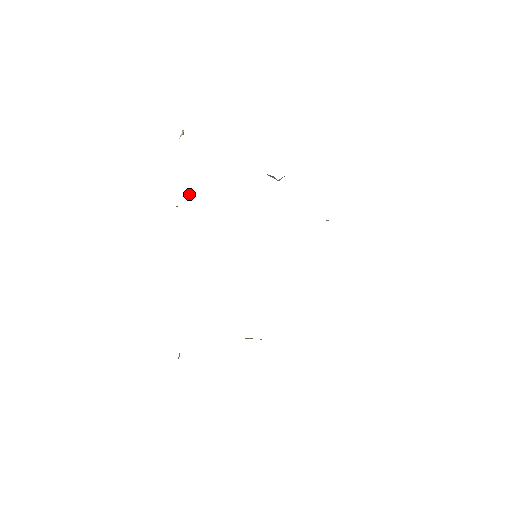
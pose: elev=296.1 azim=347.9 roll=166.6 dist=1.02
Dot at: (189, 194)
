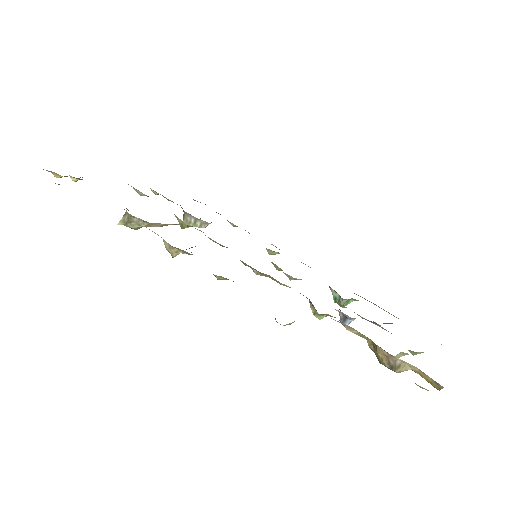
Dot at: occluded
